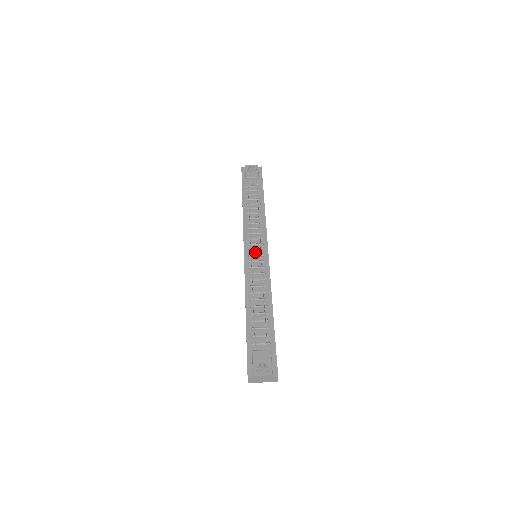
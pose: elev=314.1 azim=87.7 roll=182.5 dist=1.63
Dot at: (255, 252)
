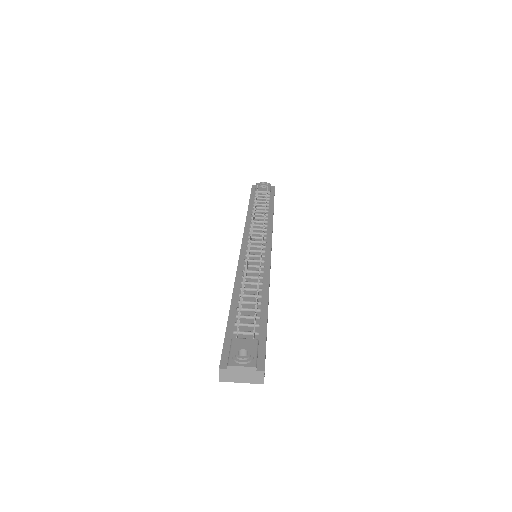
Dot at: (255, 248)
